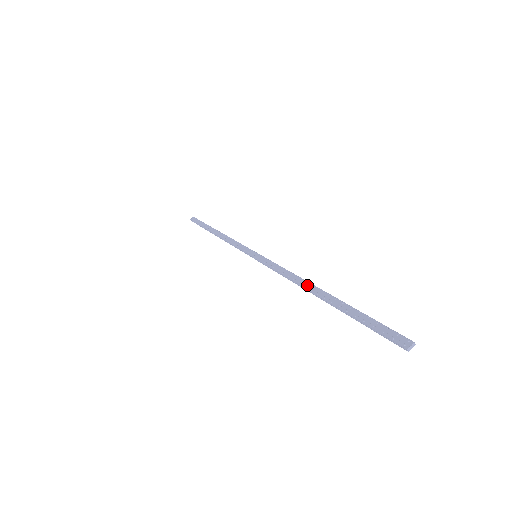
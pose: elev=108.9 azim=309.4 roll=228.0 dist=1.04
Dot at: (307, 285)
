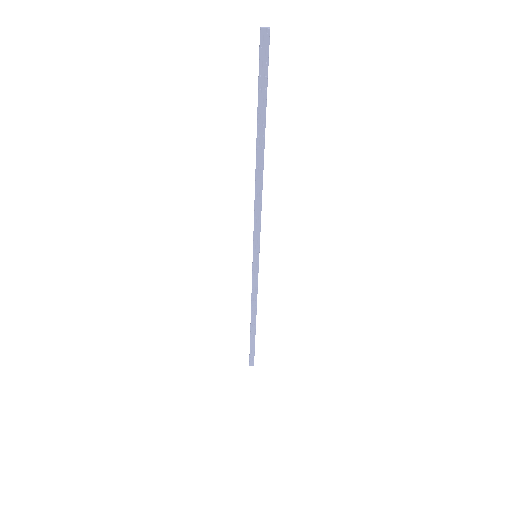
Dot at: (254, 316)
